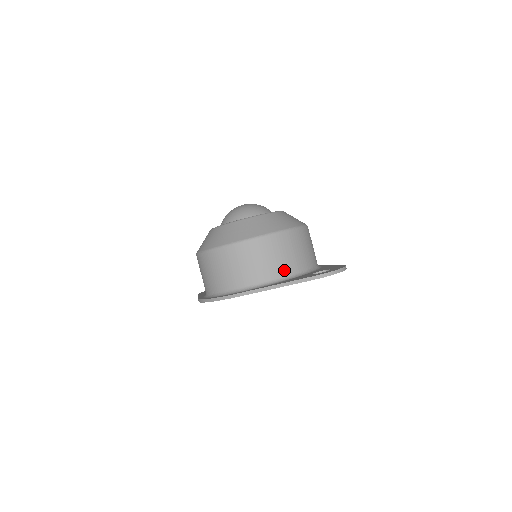
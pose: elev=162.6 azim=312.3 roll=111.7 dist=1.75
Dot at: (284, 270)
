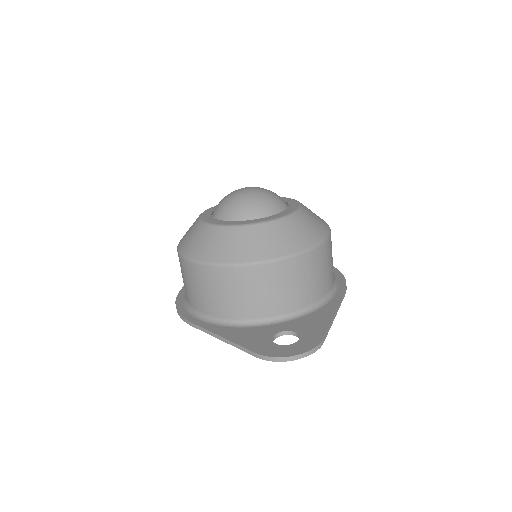
Dot at: (248, 312)
